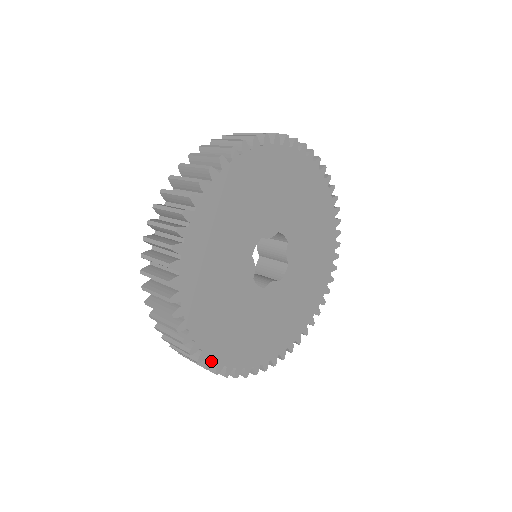
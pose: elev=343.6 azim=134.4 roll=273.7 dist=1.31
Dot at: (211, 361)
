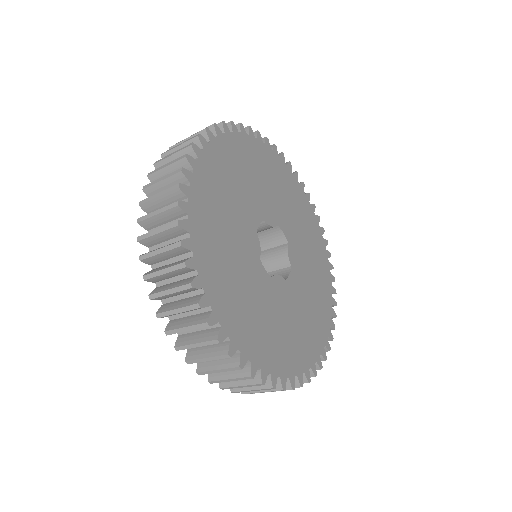
Dot at: (223, 332)
